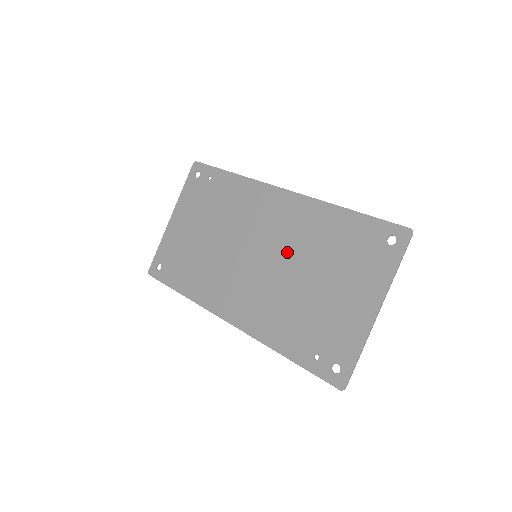
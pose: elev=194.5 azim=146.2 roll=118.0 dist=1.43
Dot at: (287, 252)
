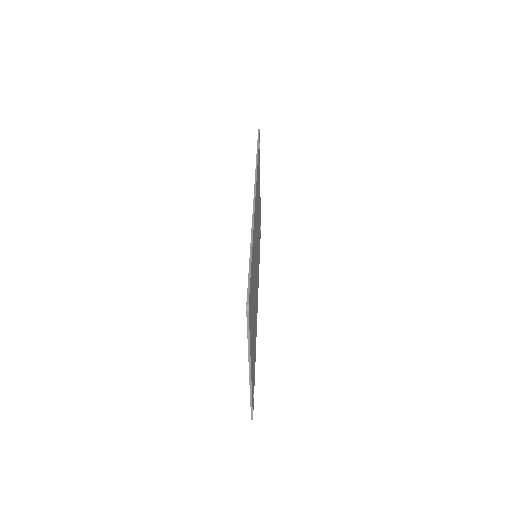
Dot at: occluded
